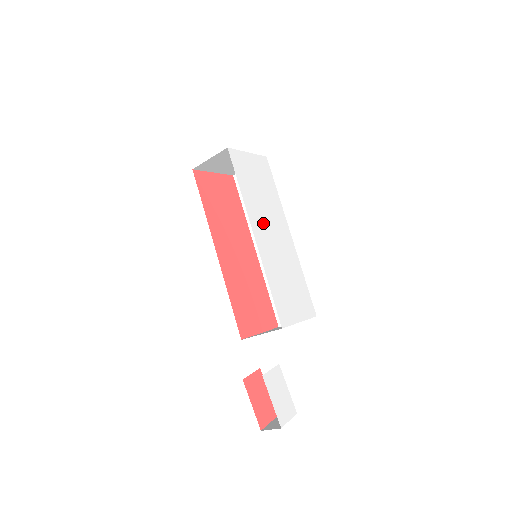
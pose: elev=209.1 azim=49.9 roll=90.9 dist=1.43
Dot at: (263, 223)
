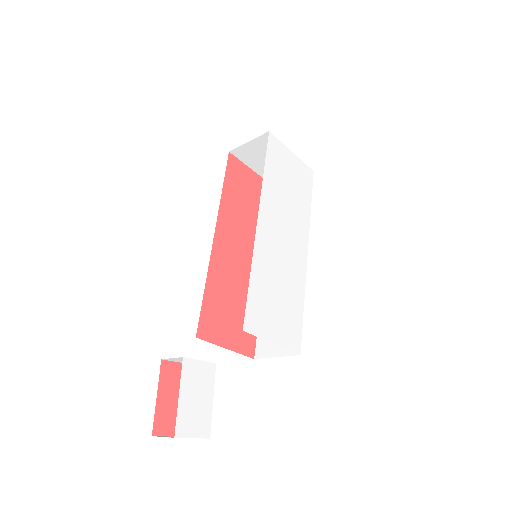
Dot at: (276, 218)
